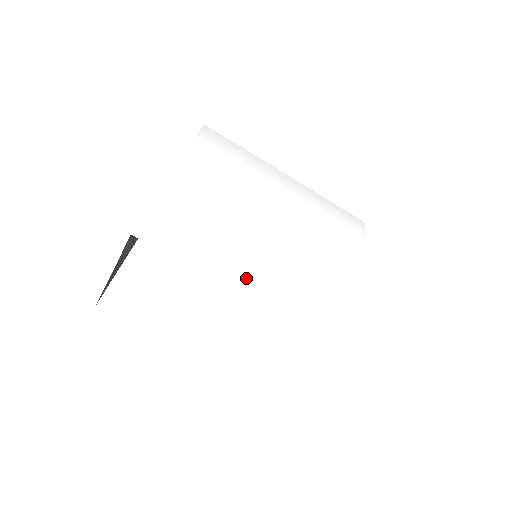
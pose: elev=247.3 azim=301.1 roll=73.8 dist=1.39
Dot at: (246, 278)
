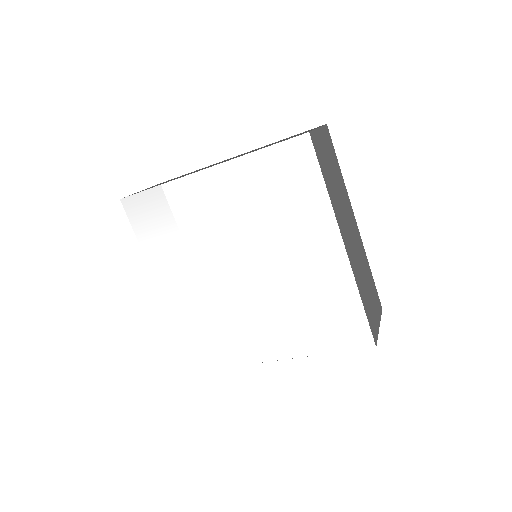
Dot at: (256, 348)
